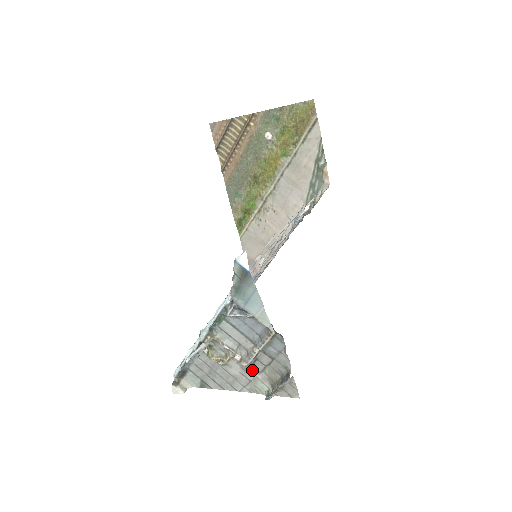
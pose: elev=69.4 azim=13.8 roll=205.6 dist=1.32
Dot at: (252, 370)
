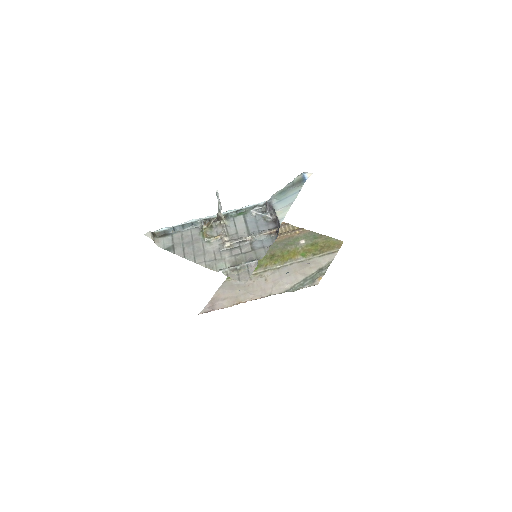
Dot at: (227, 252)
